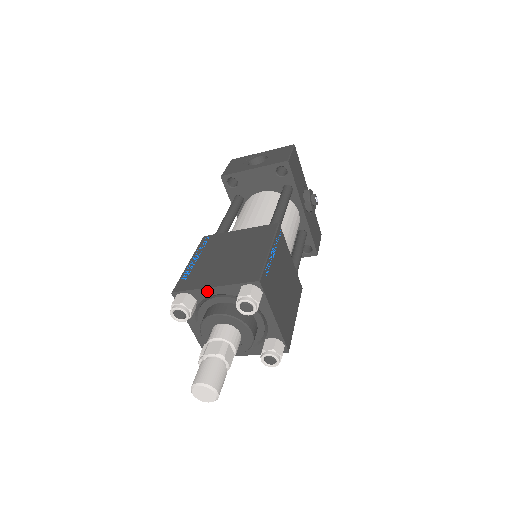
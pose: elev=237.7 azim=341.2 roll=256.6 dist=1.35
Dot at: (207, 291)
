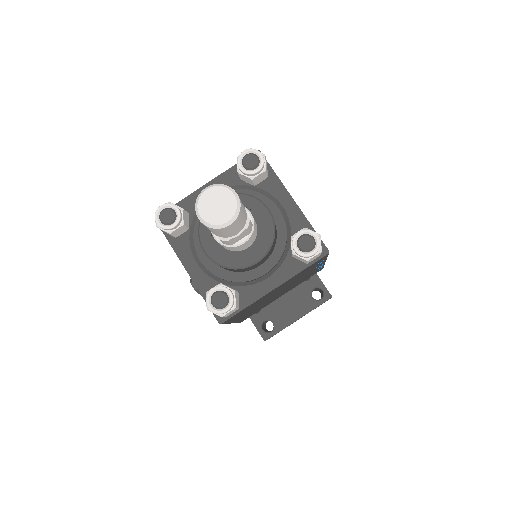
Dot at: occluded
